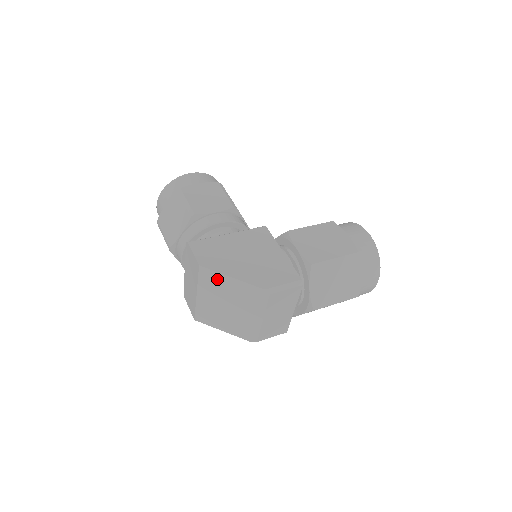
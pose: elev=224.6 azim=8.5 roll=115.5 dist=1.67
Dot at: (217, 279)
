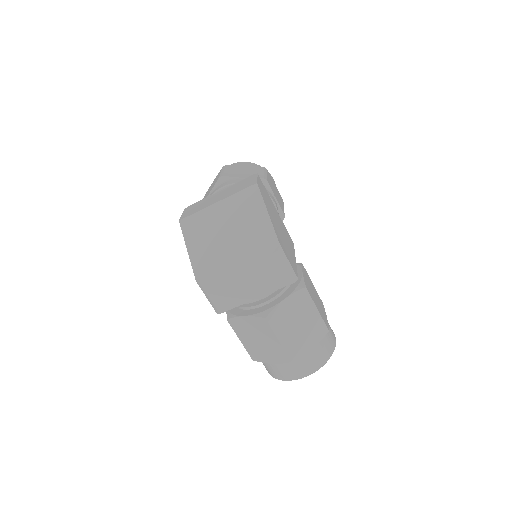
Dot at: (254, 204)
